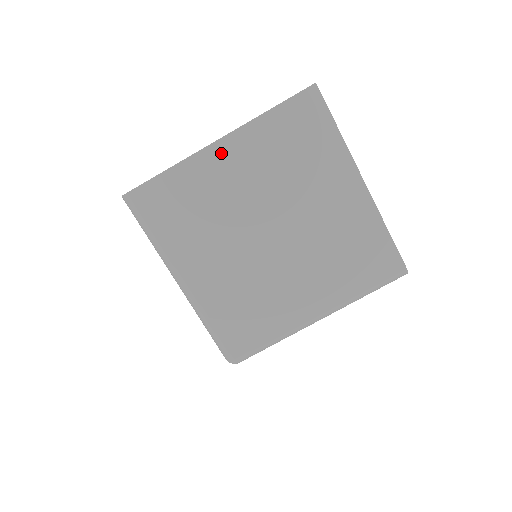
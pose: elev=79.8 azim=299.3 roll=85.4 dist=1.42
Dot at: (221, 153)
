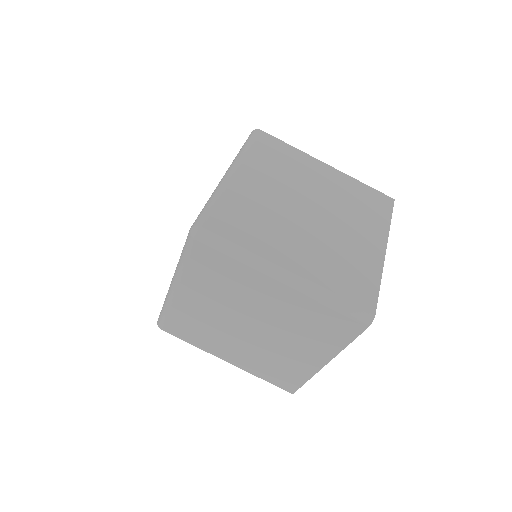
Dot at: (323, 168)
